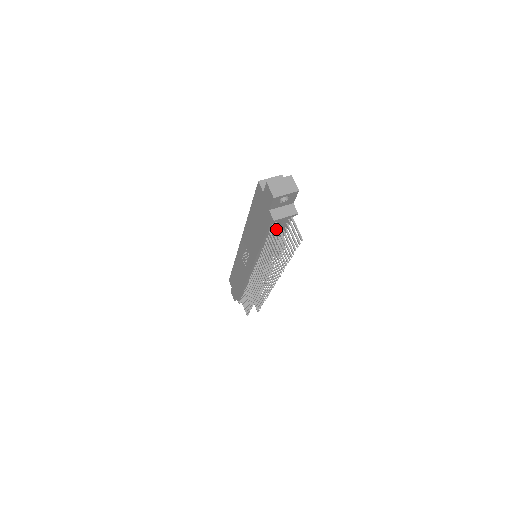
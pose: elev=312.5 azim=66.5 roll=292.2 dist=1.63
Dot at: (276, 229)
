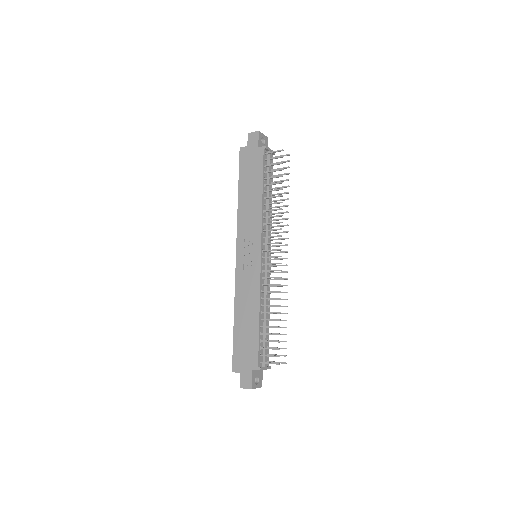
Dot at: occluded
